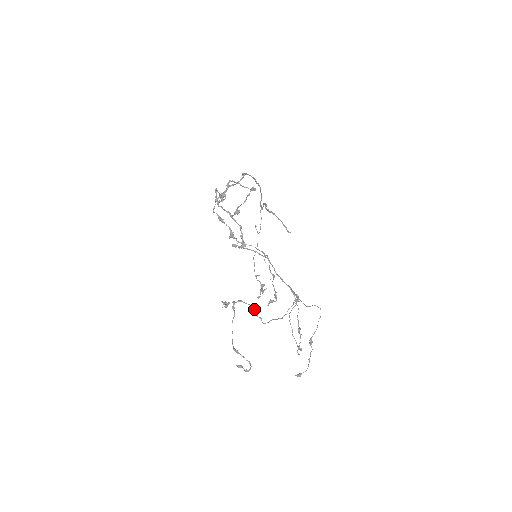
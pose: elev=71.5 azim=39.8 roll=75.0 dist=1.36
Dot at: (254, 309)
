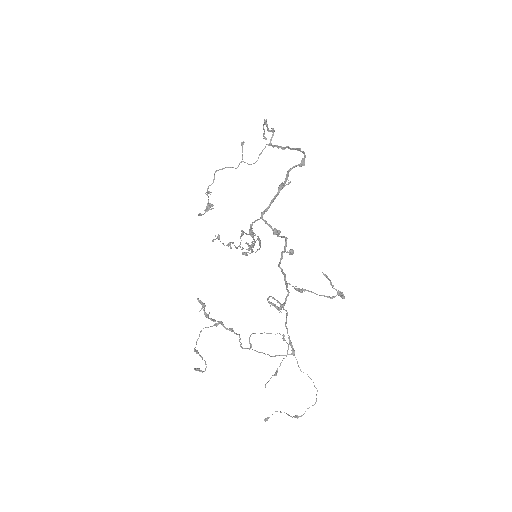
Dot at: occluded
